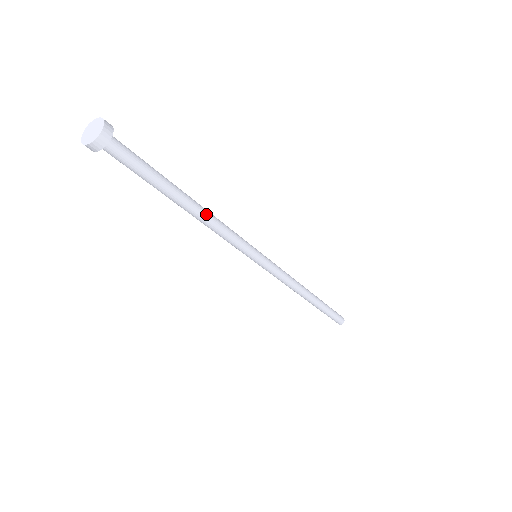
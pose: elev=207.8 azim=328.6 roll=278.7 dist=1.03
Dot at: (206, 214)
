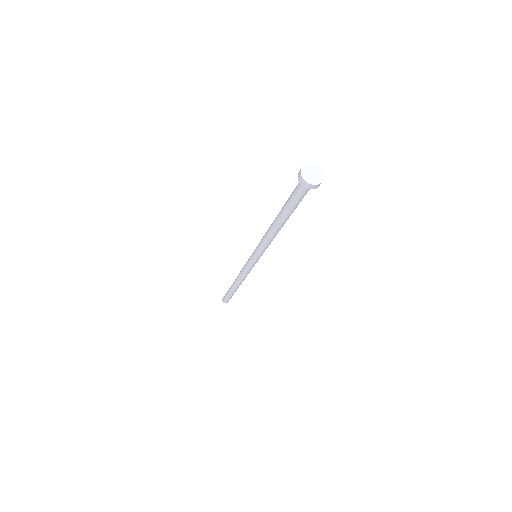
Dot at: occluded
